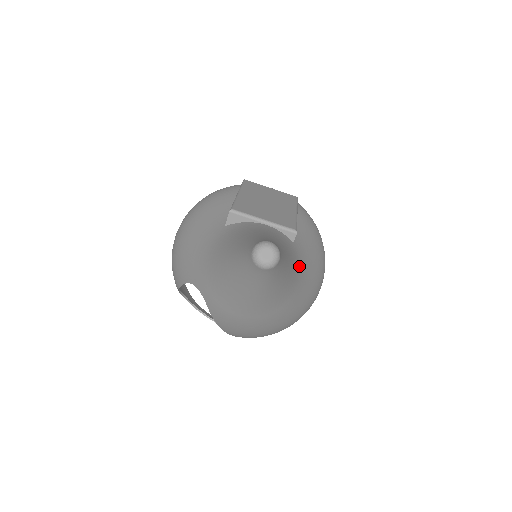
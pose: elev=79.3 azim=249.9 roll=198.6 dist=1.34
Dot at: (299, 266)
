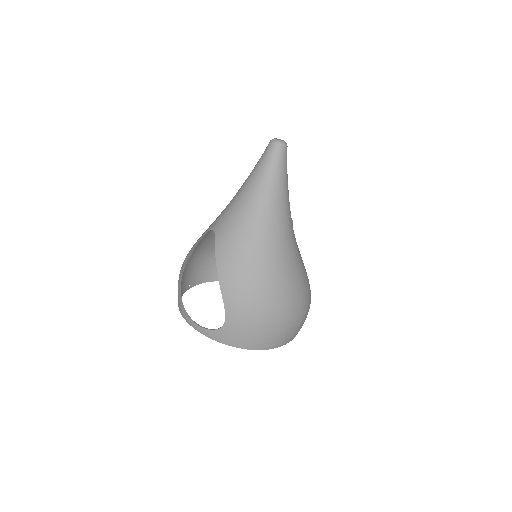
Dot at: occluded
